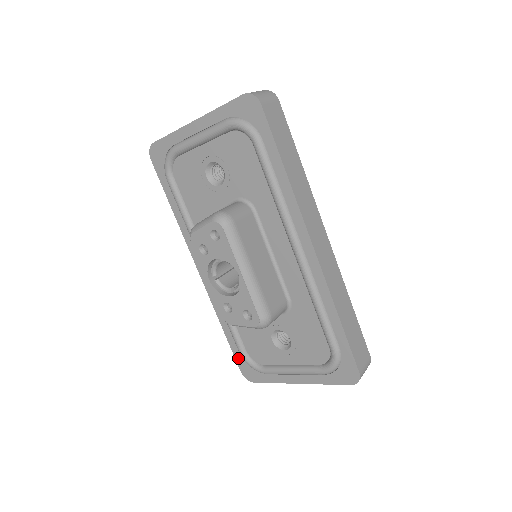
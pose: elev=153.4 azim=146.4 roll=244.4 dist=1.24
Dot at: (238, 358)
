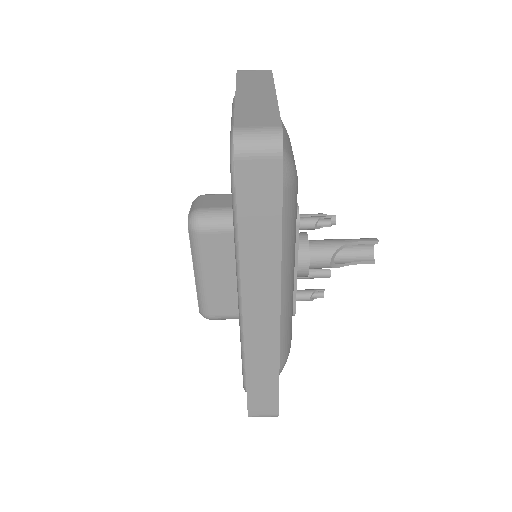
Dot at: occluded
